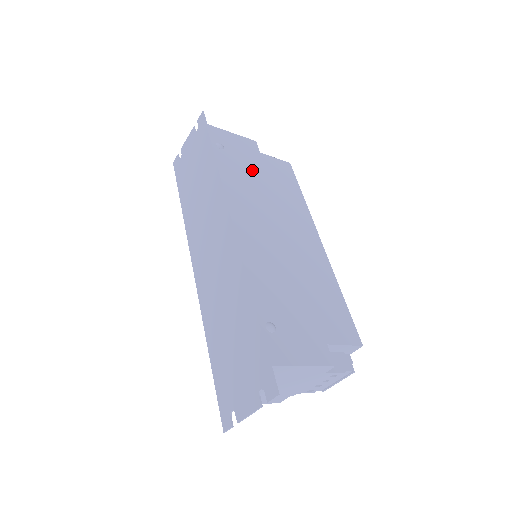
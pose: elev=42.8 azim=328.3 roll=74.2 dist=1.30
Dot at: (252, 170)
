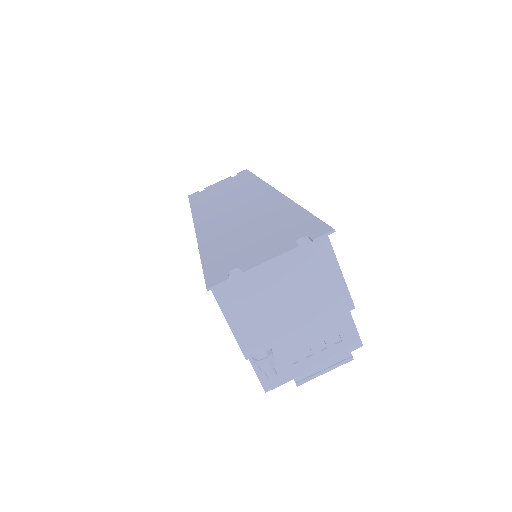
Dot at: occluded
